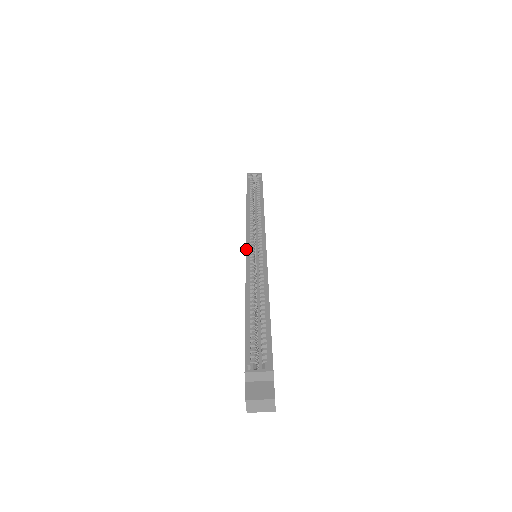
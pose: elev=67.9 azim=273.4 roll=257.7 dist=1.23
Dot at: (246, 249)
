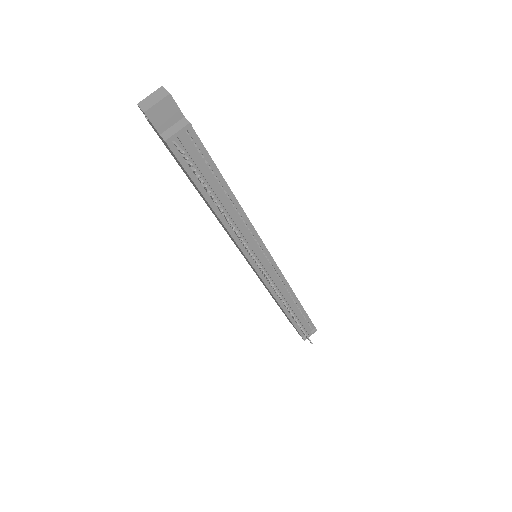
Dot at: (234, 243)
